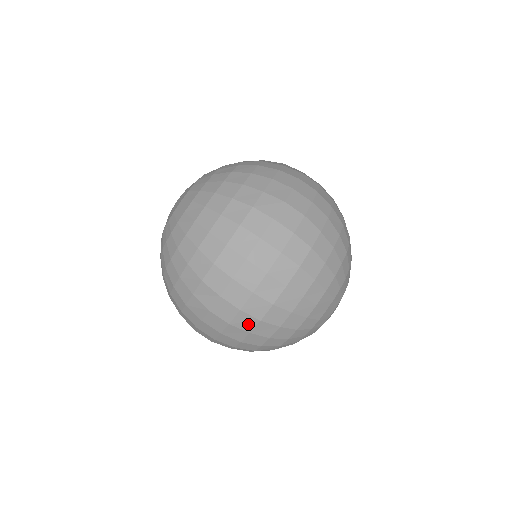
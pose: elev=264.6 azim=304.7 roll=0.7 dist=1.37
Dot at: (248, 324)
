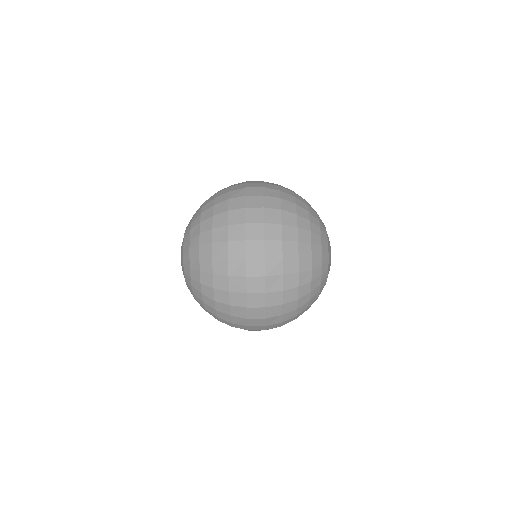
Dot at: (277, 267)
